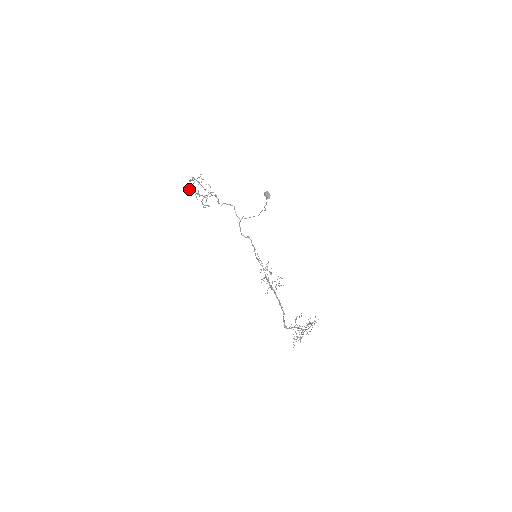
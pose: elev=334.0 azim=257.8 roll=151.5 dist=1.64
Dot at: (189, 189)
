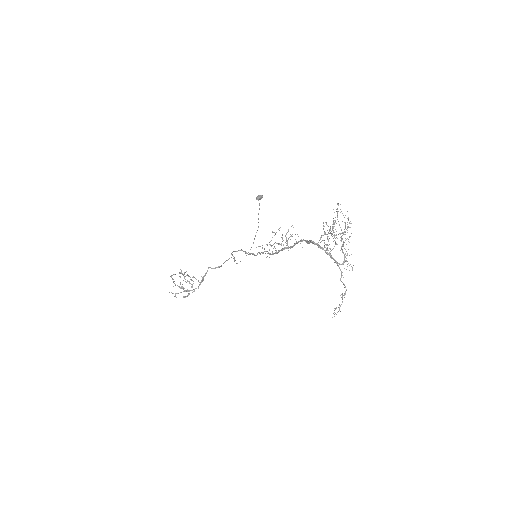
Dot at: occluded
